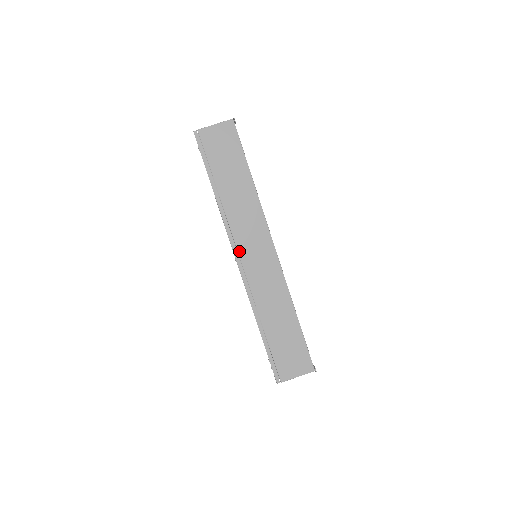
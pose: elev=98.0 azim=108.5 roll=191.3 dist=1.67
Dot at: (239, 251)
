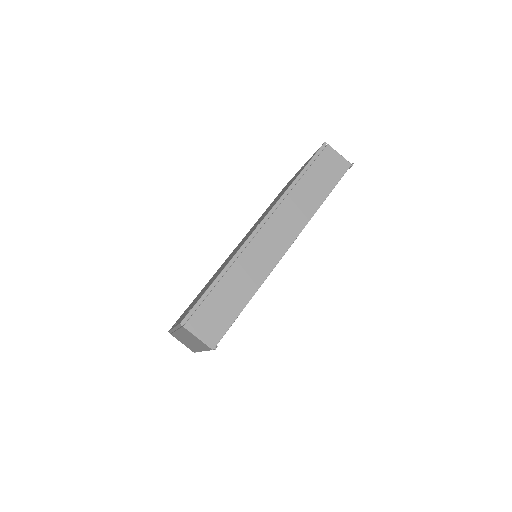
Dot at: (268, 222)
